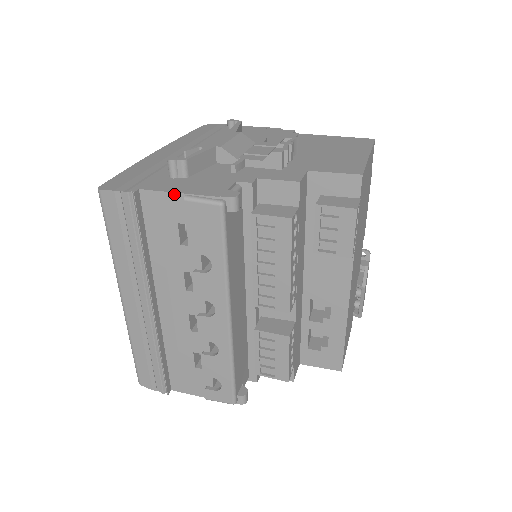
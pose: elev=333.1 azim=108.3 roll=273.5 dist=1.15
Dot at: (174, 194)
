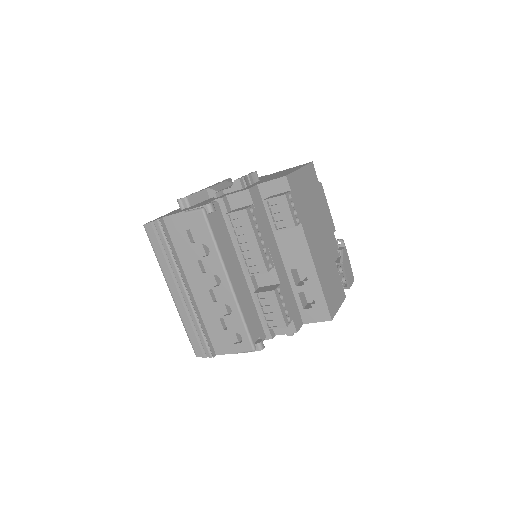
Dot at: (179, 213)
